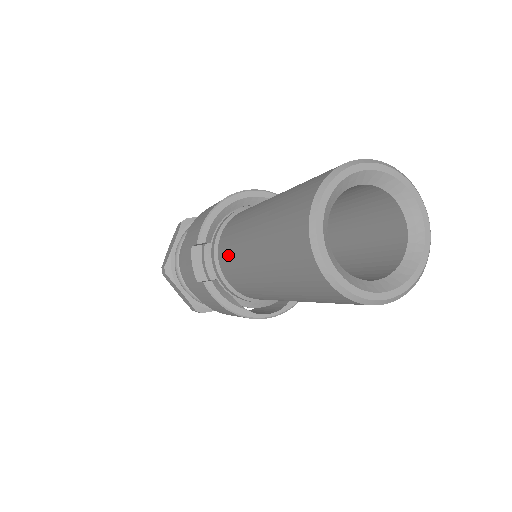
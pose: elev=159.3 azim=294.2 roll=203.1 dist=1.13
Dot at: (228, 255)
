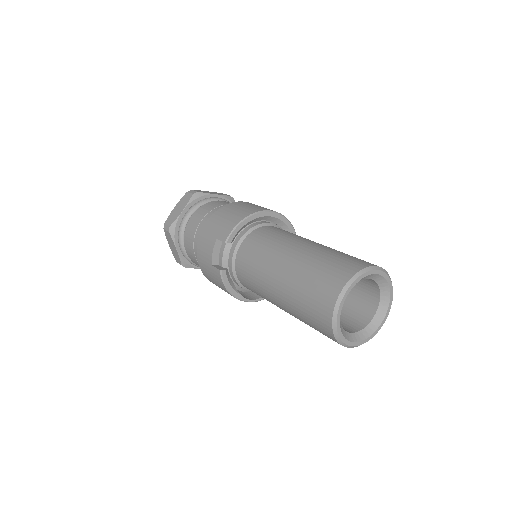
Dot at: (249, 263)
